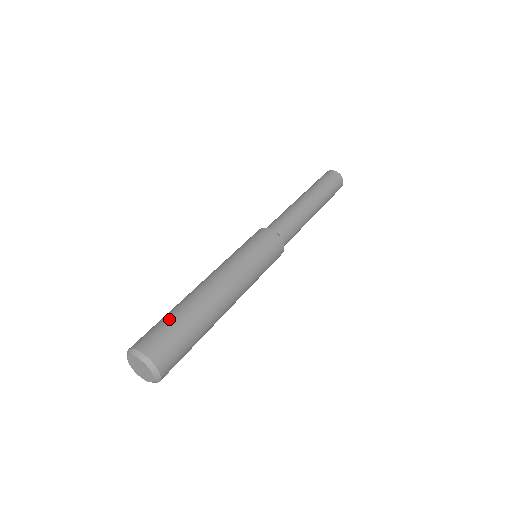
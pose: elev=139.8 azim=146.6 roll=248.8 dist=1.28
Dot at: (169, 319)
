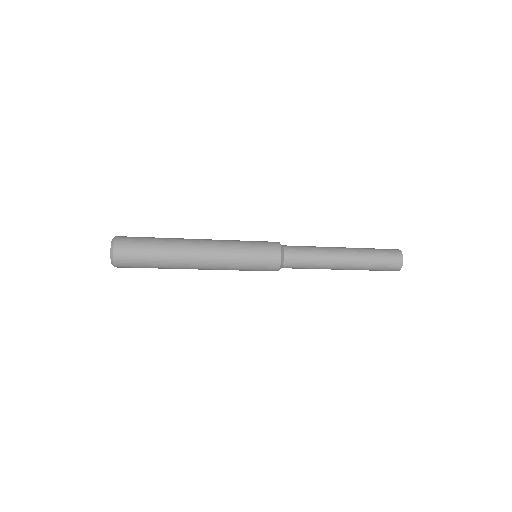
Dot at: occluded
